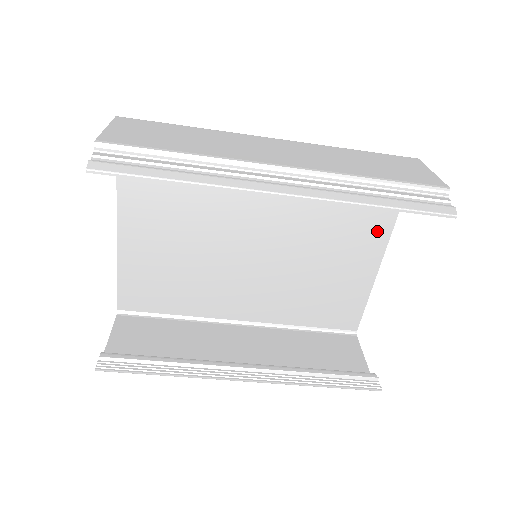
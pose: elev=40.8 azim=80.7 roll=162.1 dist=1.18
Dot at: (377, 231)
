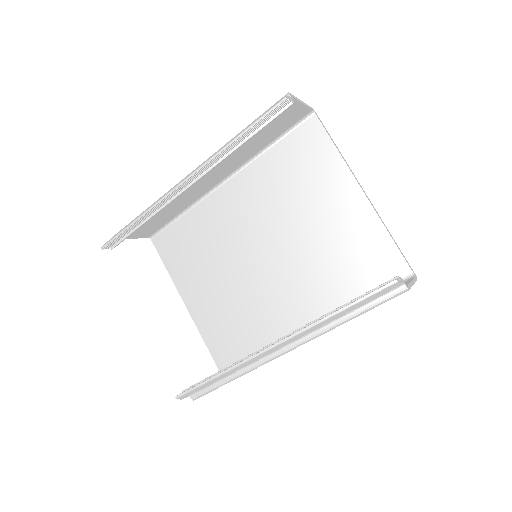
Dot at: (336, 175)
